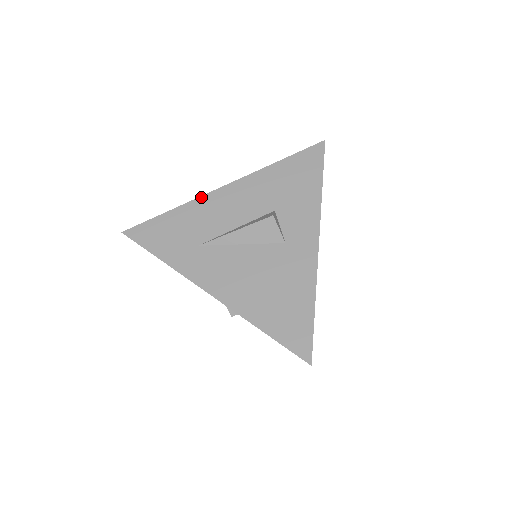
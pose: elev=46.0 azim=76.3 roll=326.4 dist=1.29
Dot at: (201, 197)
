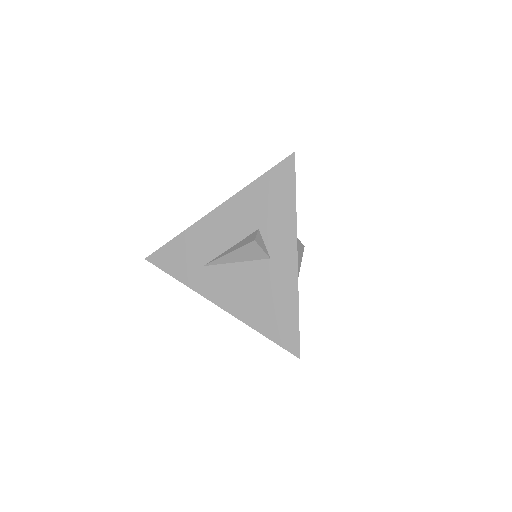
Dot at: (198, 222)
